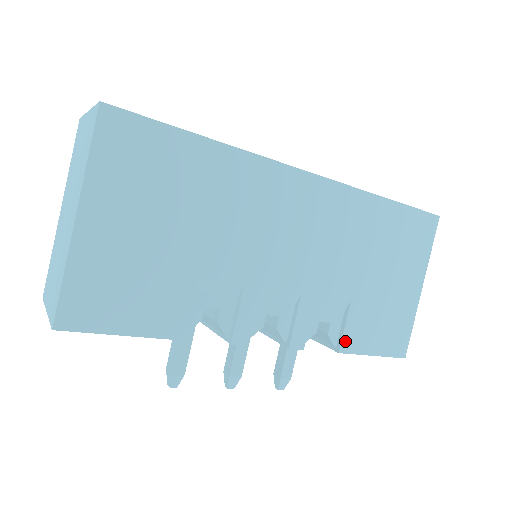
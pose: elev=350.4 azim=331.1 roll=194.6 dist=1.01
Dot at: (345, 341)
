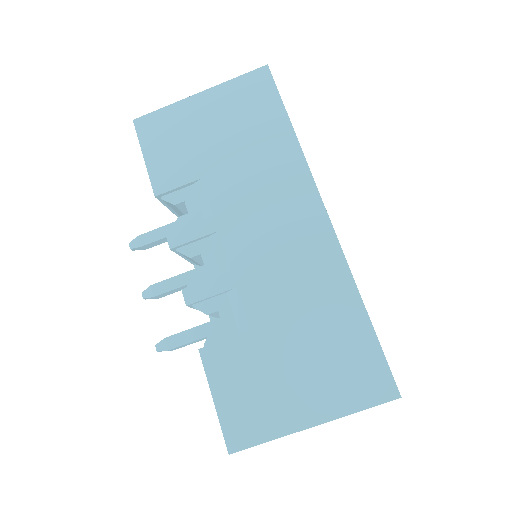
Dot at: (212, 350)
